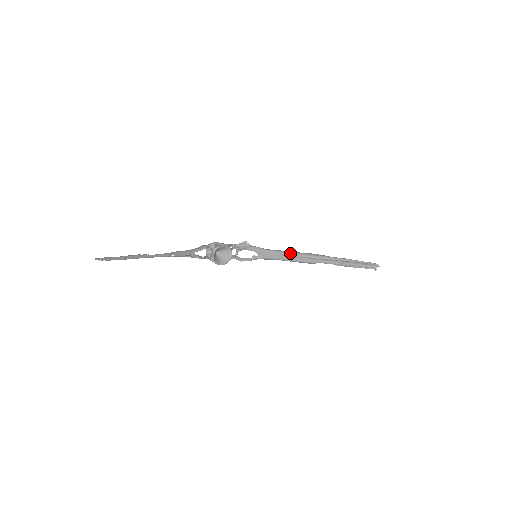
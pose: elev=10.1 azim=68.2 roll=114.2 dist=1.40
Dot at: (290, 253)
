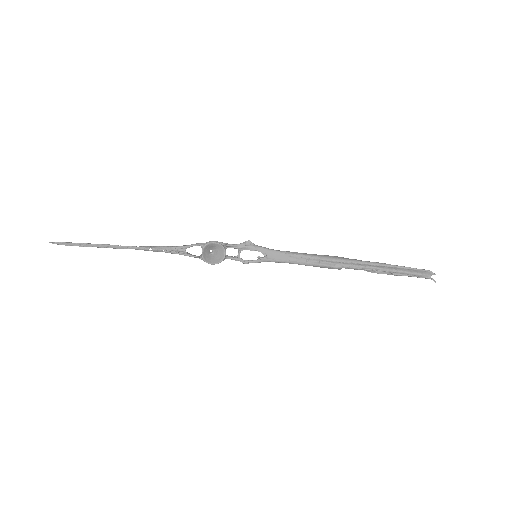
Dot at: (304, 255)
